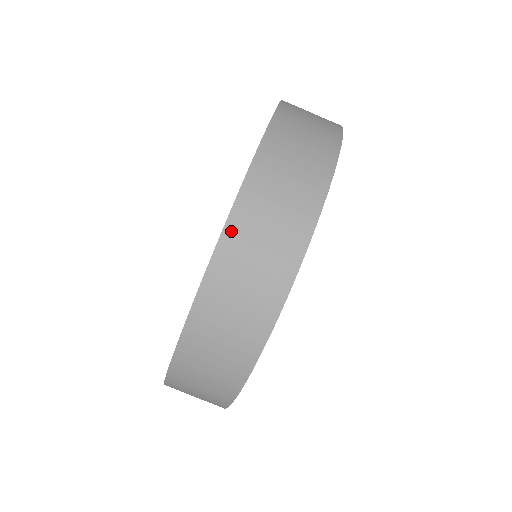
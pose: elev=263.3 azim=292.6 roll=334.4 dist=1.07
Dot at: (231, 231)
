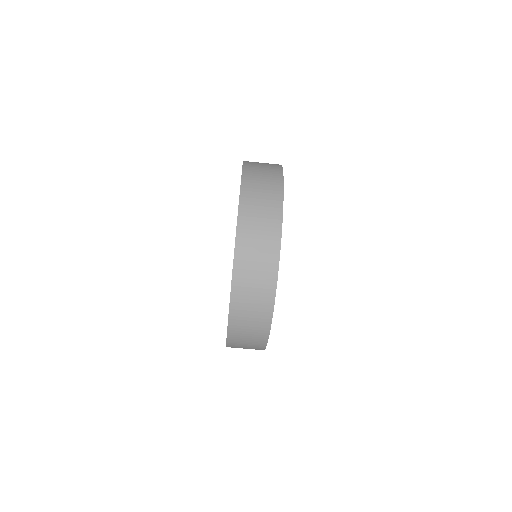
Dot at: (243, 202)
